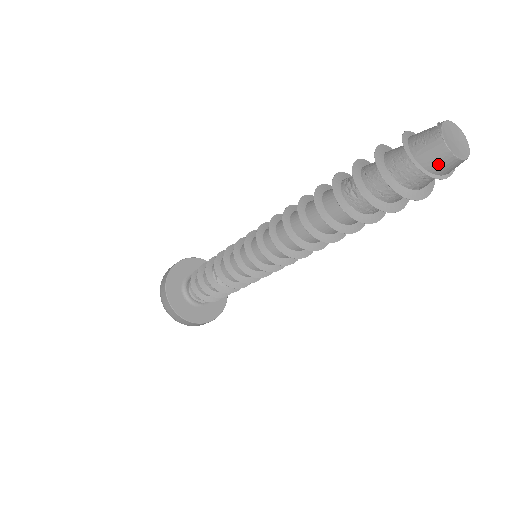
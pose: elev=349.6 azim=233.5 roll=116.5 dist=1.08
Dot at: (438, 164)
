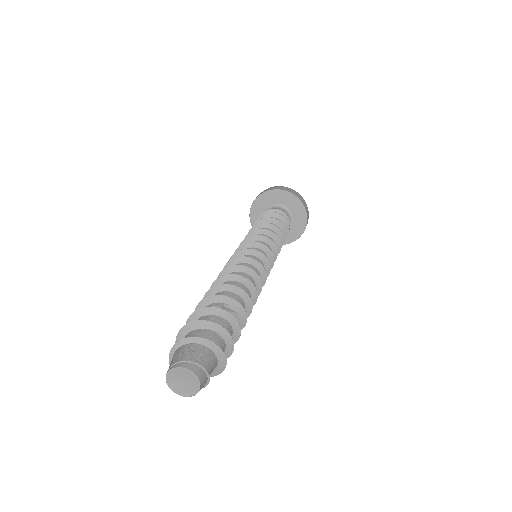
Dot at: occluded
